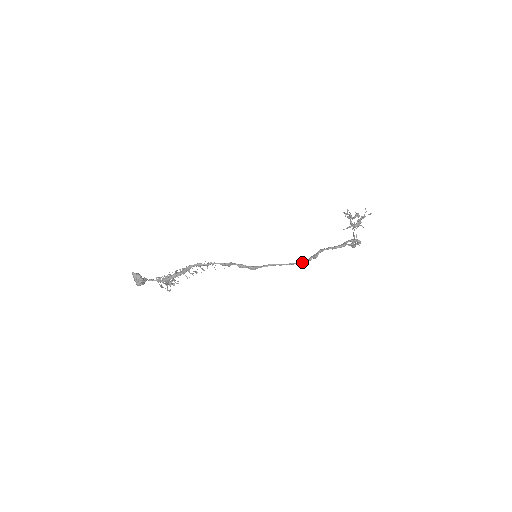
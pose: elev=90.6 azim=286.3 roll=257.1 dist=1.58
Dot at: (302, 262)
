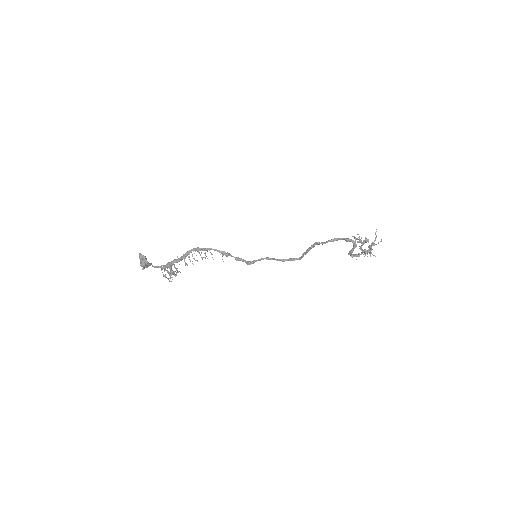
Dot at: (296, 258)
